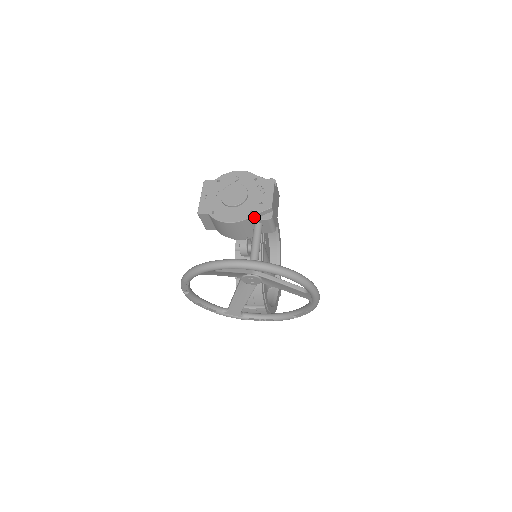
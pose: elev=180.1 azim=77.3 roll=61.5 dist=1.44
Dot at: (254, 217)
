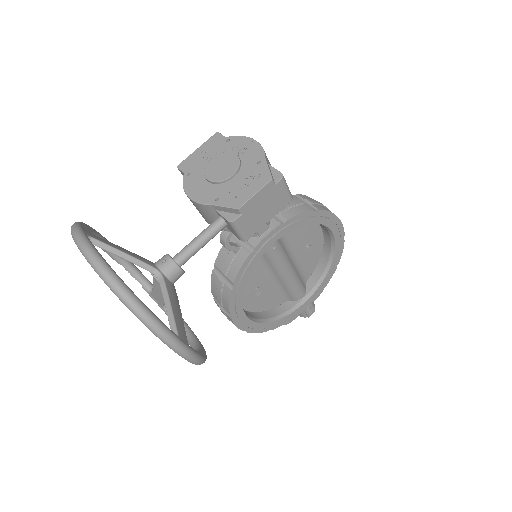
Dot at: (217, 208)
